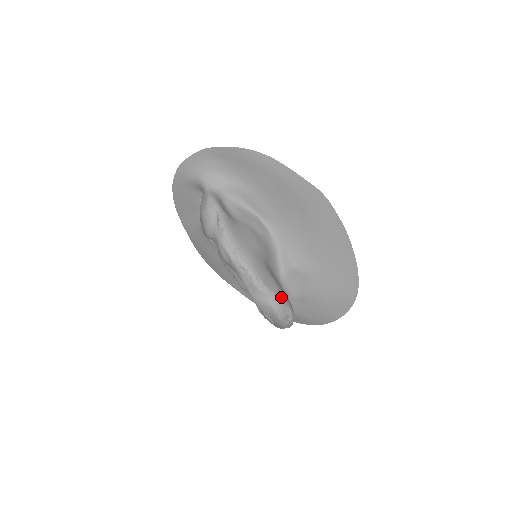
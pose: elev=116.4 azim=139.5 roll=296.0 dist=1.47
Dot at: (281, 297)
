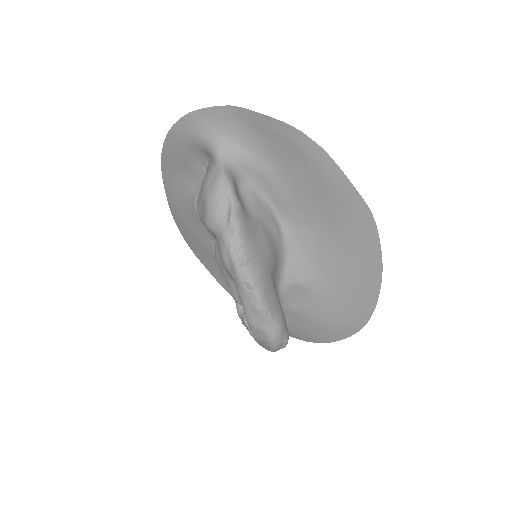
Dot at: (282, 324)
